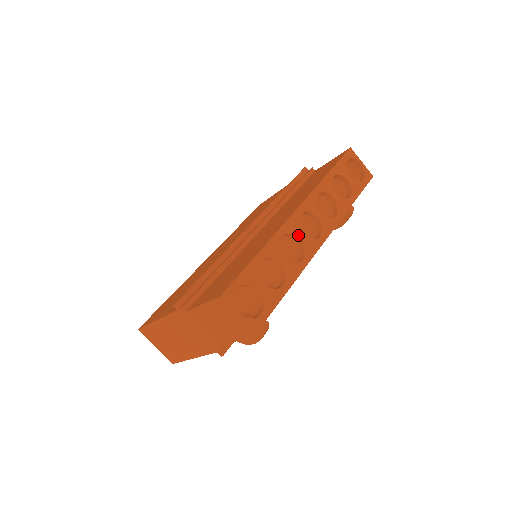
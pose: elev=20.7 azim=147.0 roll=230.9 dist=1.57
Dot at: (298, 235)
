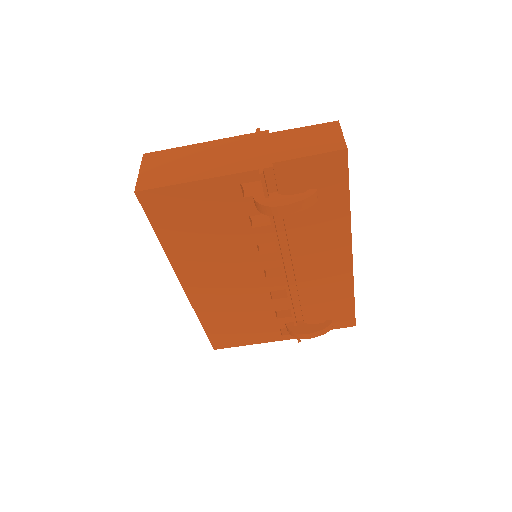
Dot at: occluded
